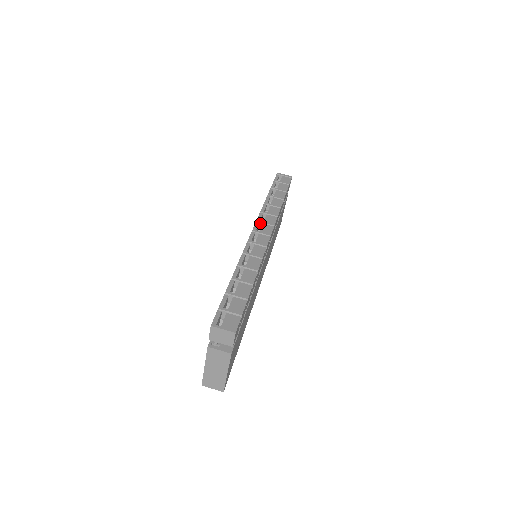
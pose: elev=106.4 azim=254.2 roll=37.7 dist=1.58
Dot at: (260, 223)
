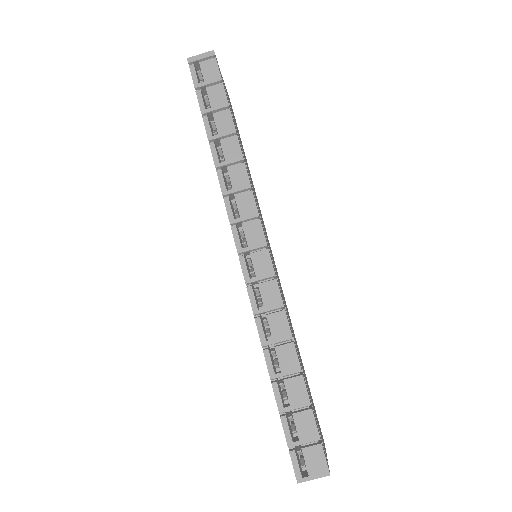
Dot at: (237, 223)
